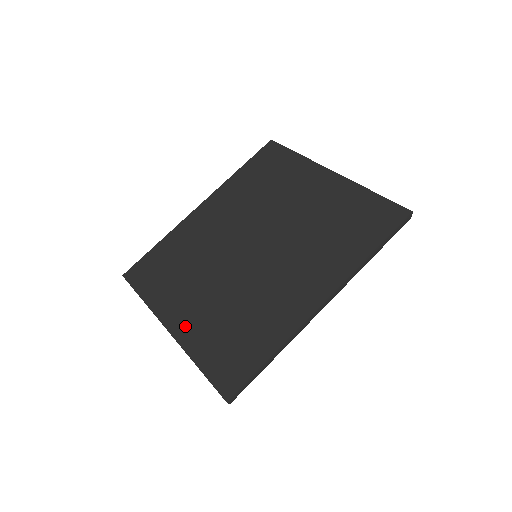
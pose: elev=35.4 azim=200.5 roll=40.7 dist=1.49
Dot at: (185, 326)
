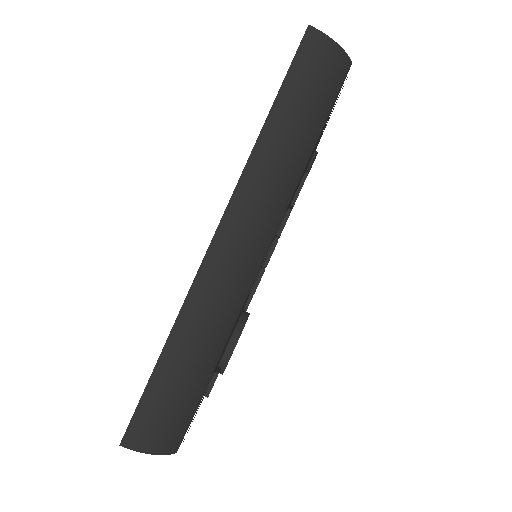
Dot at: occluded
